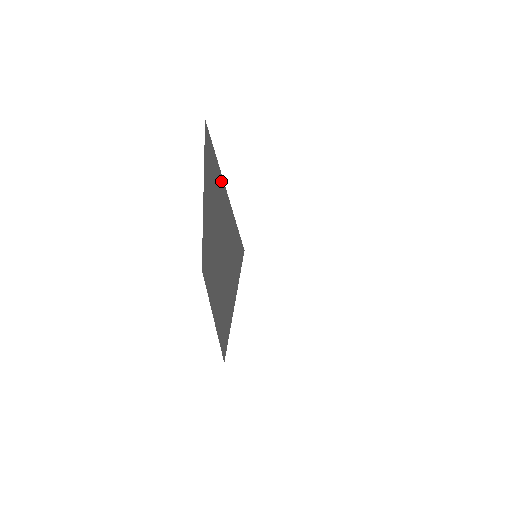
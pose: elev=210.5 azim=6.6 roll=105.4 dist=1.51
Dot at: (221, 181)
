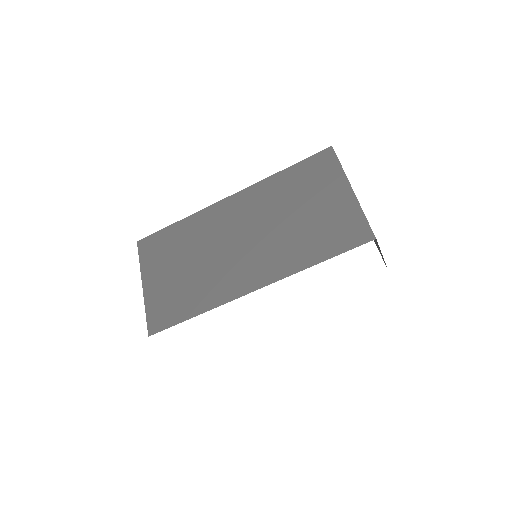
Dot at: (345, 189)
